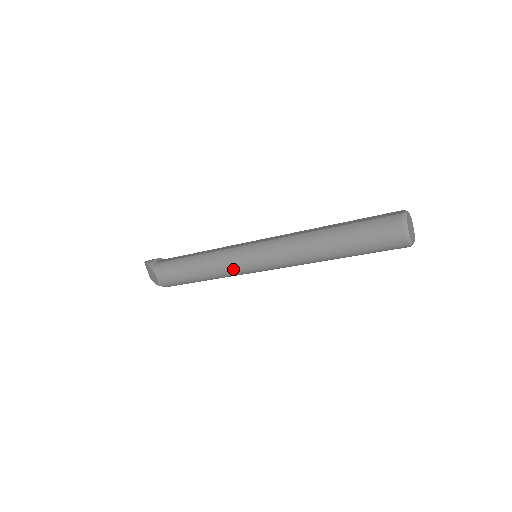
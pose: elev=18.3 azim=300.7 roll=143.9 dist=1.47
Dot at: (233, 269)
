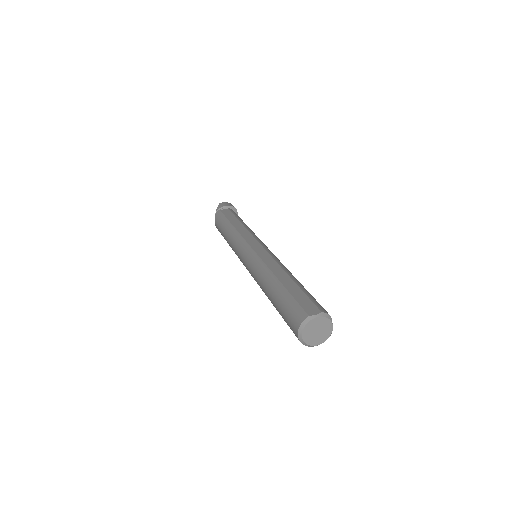
Dot at: occluded
